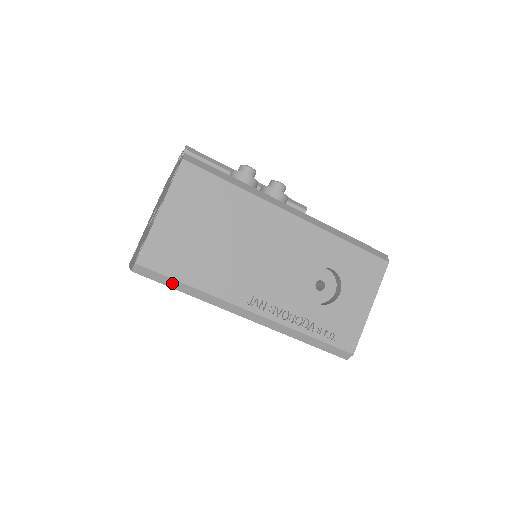
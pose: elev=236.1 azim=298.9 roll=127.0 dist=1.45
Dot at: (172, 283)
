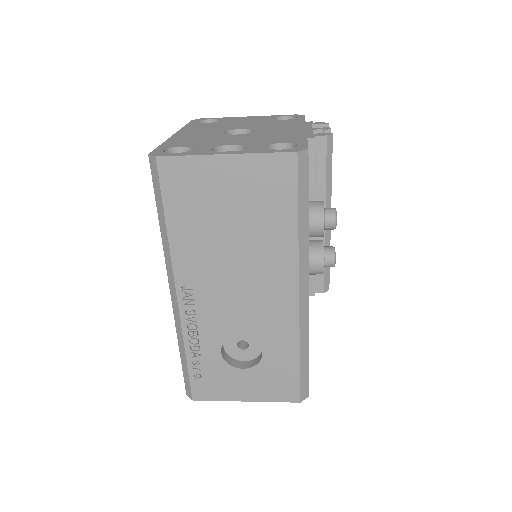
Dot at: (160, 203)
